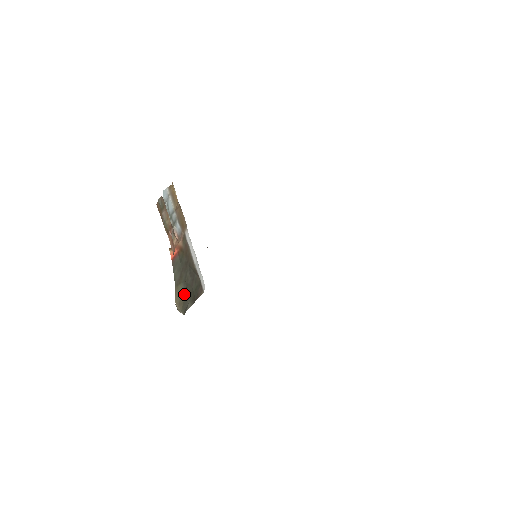
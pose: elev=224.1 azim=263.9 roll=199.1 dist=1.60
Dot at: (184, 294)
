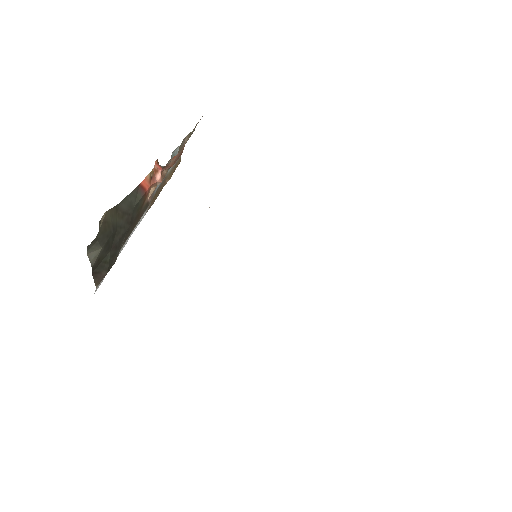
Dot at: (112, 229)
